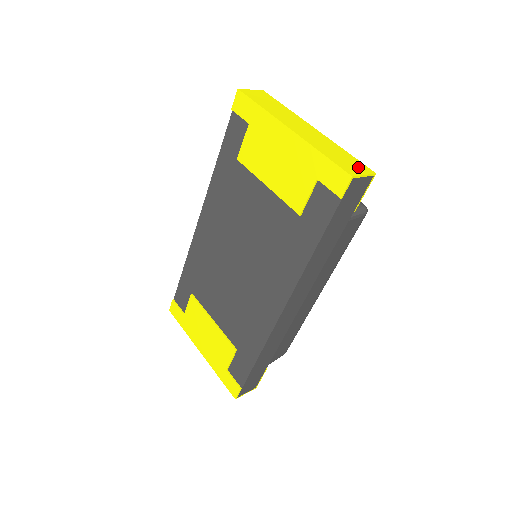
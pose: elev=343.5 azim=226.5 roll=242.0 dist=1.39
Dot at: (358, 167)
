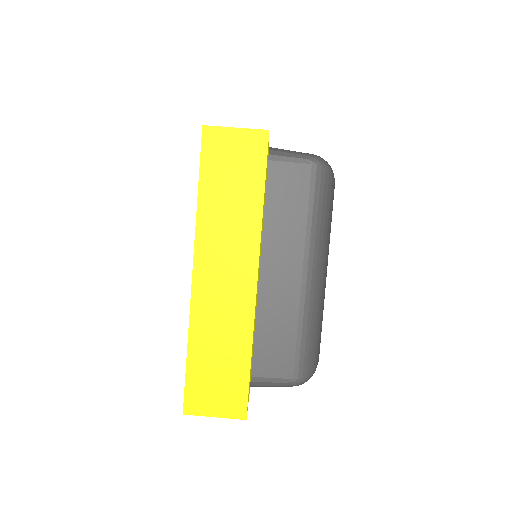
Dot at: (224, 398)
